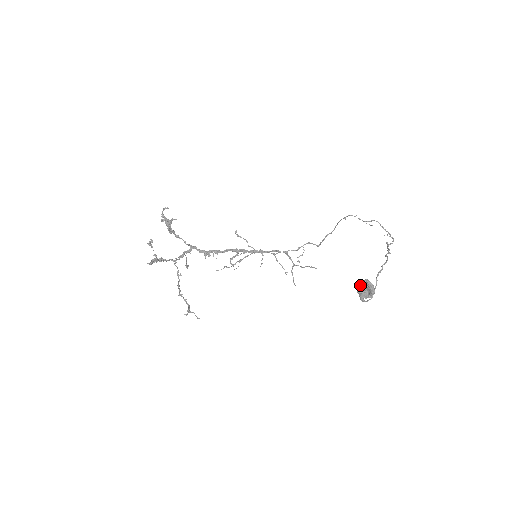
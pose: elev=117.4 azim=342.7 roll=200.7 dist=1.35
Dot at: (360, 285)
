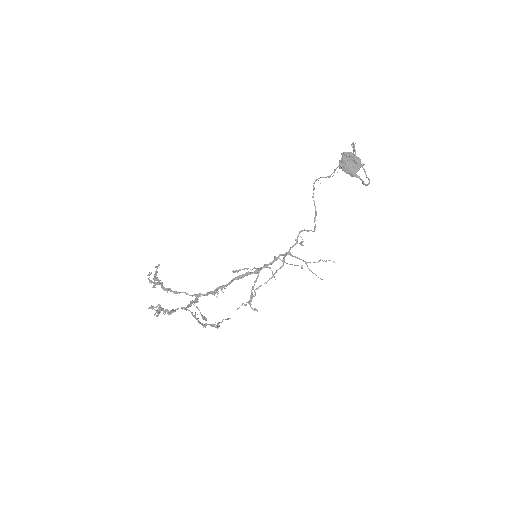
Dot at: (342, 164)
